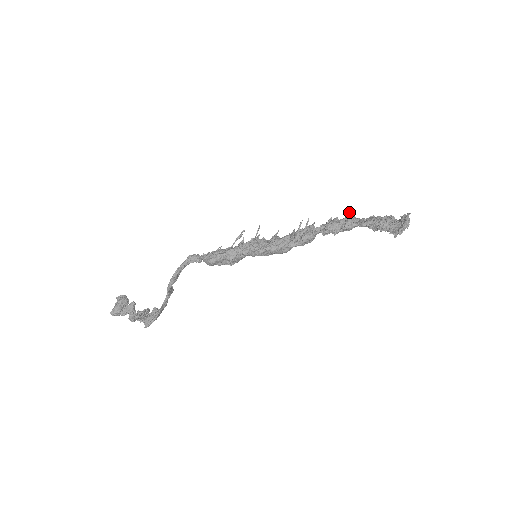
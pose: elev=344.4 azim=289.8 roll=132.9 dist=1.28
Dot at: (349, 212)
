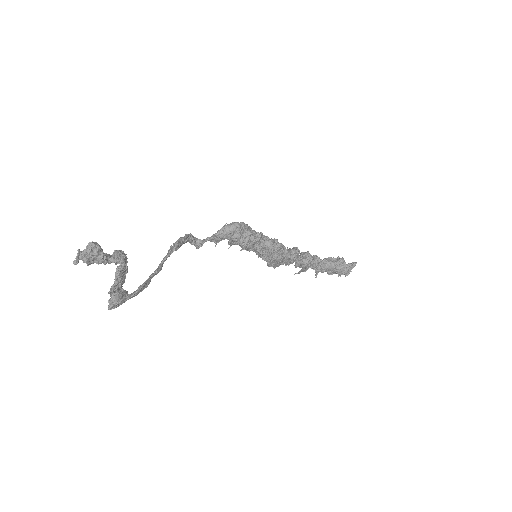
Dot at: (296, 273)
